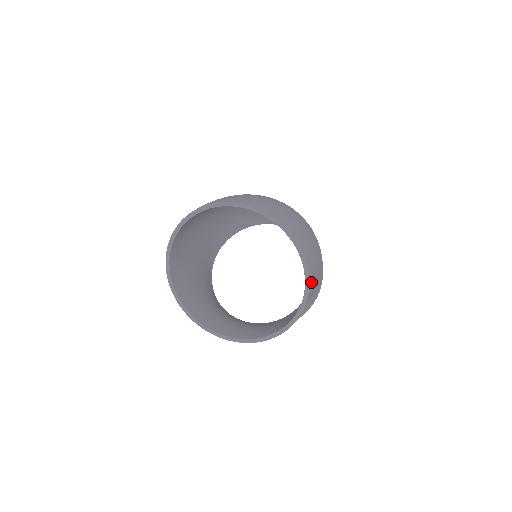
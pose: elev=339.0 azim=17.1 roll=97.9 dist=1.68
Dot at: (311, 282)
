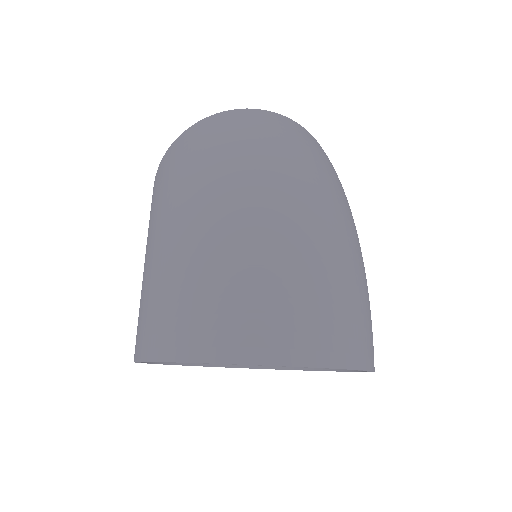
Dot at: occluded
